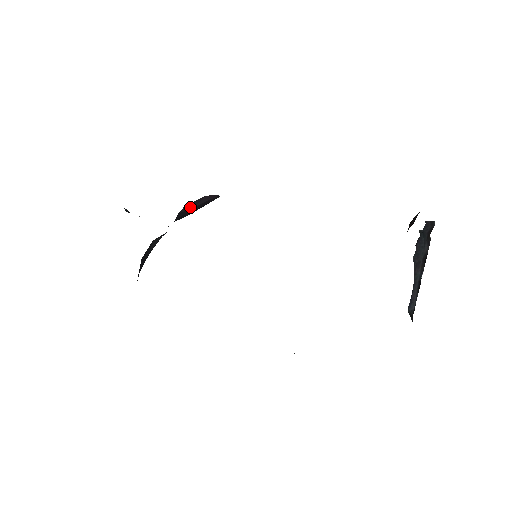
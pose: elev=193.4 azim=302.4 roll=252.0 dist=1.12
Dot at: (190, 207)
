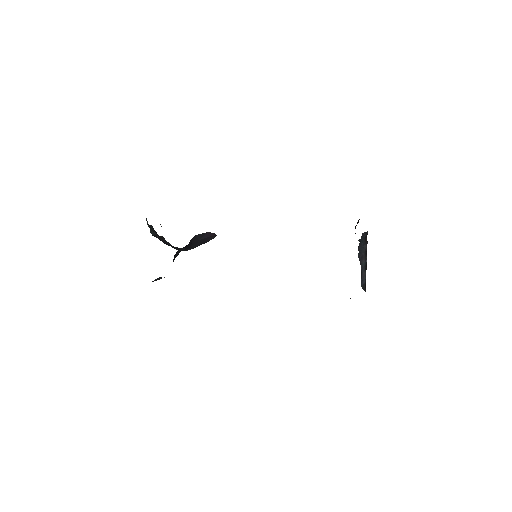
Dot at: (197, 238)
